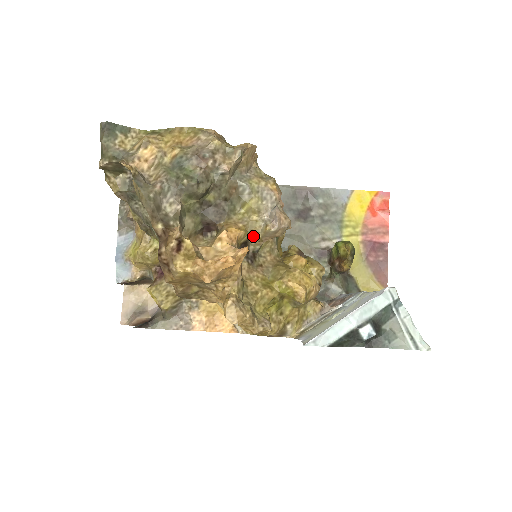
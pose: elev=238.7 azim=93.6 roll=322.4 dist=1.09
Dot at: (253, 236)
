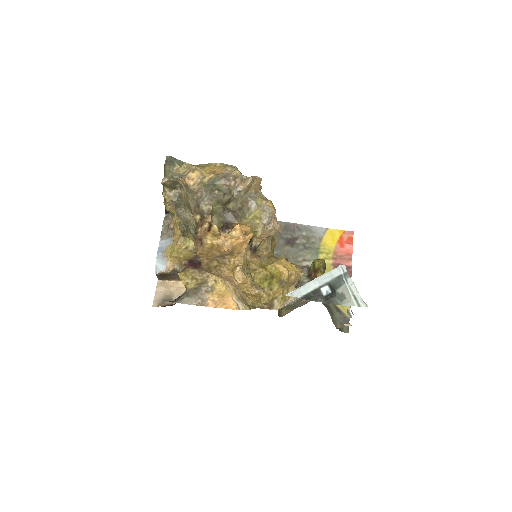
Dot at: (256, 233)
